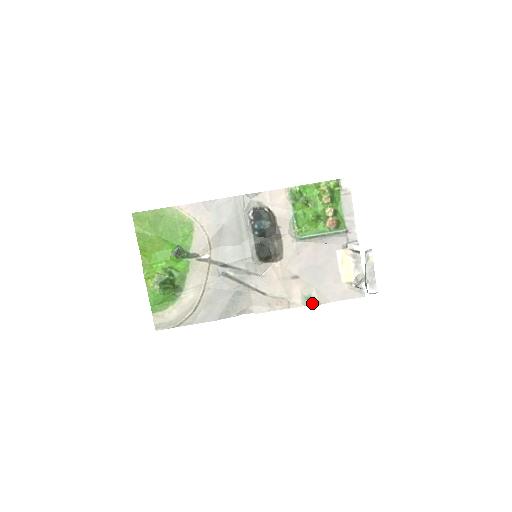
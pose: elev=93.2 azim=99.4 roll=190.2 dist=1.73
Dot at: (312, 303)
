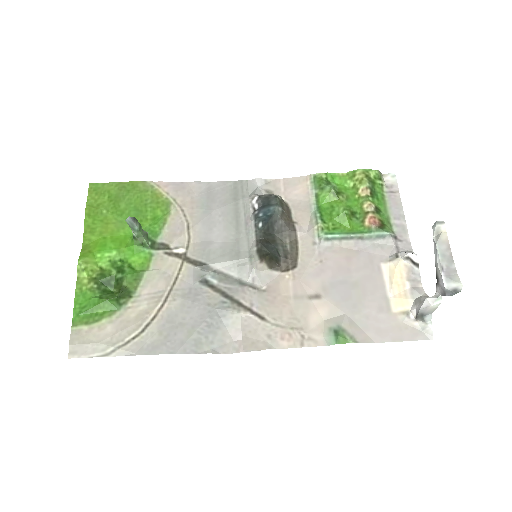
Dot at: (342, 339)
